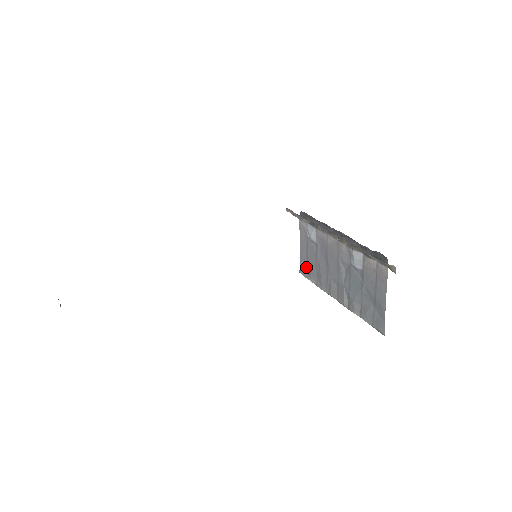
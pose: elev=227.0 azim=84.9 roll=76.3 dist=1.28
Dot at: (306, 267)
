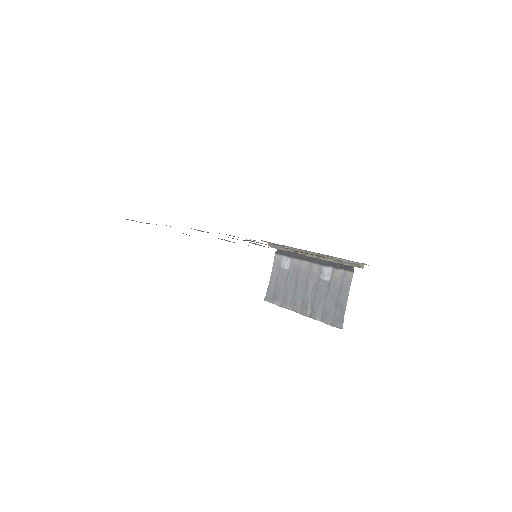
Dot at: (272, 294)
